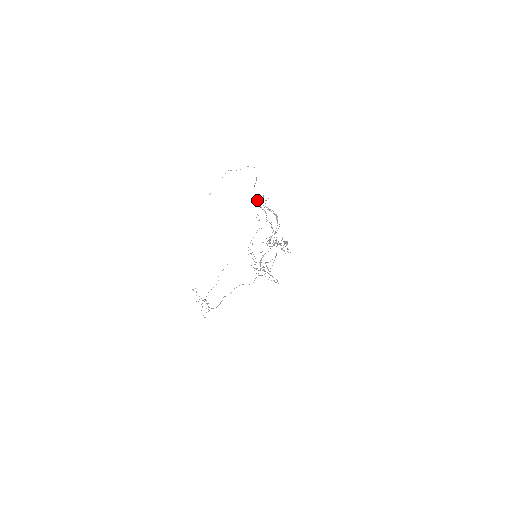
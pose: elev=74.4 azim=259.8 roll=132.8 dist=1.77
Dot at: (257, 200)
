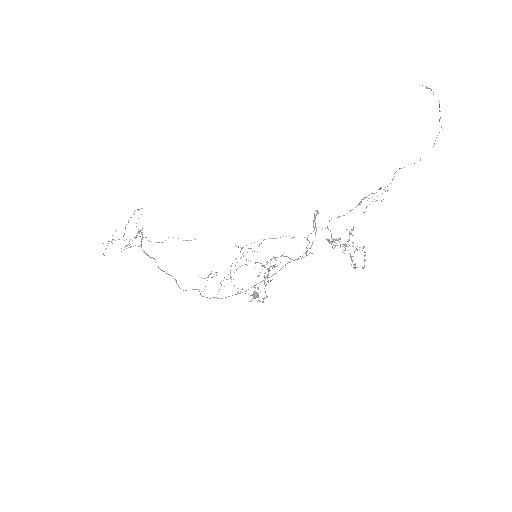
Dot at: (318, 211)
